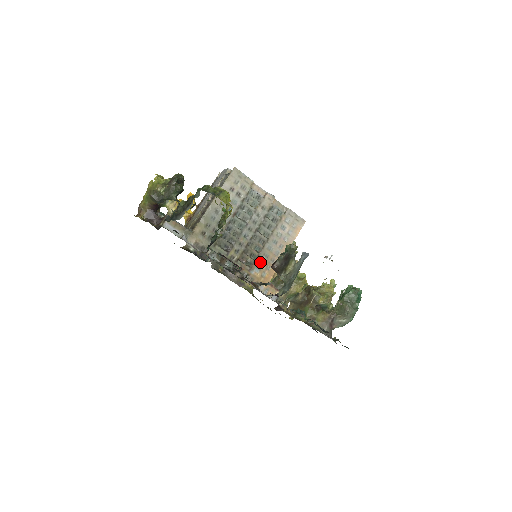
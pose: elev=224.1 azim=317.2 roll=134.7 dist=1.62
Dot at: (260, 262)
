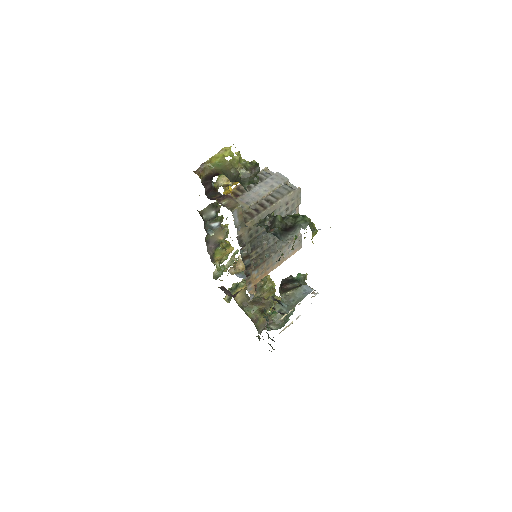
Dot at: (262, 266)
